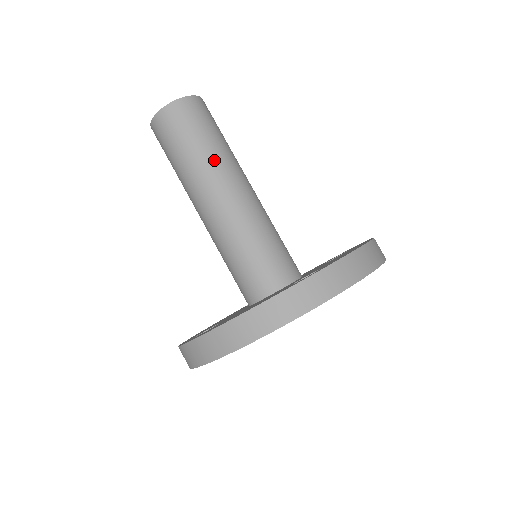
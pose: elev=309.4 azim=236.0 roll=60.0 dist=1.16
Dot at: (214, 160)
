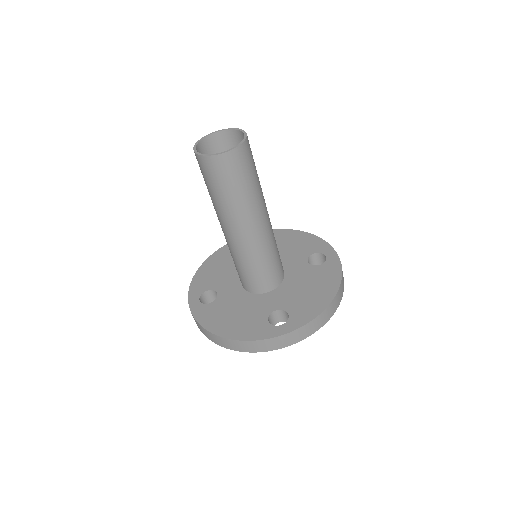
Dot at: (241, 208)
